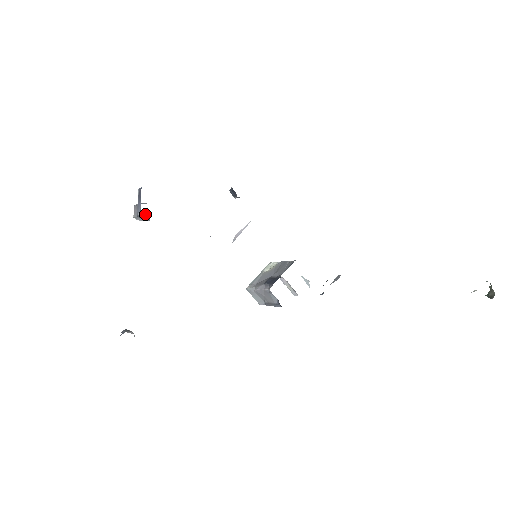
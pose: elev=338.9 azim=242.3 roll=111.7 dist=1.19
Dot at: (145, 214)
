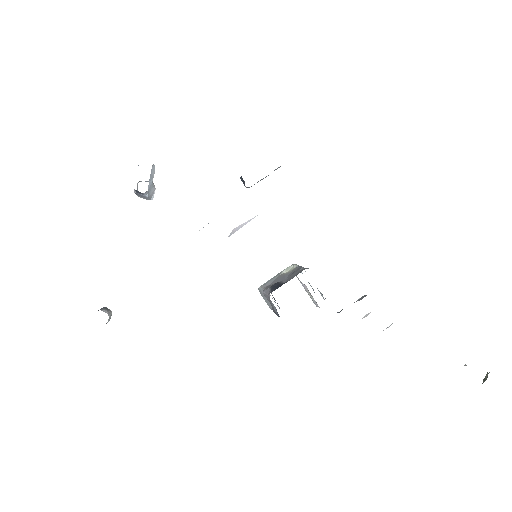
Dot at: (140, 193)
